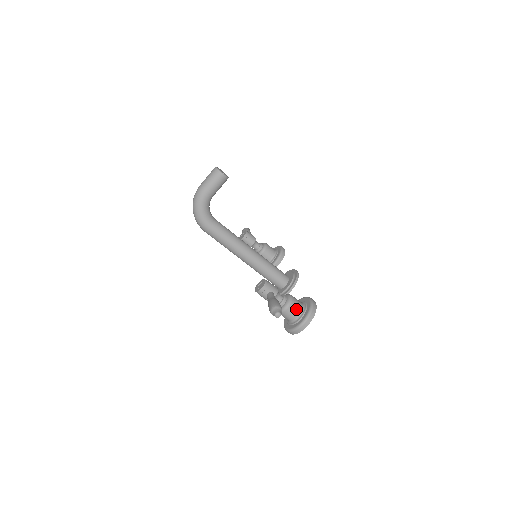
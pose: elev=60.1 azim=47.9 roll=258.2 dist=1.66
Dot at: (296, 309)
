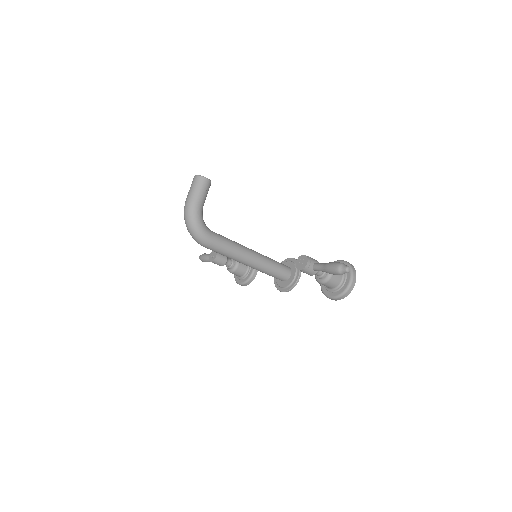
Dot at: occluded
